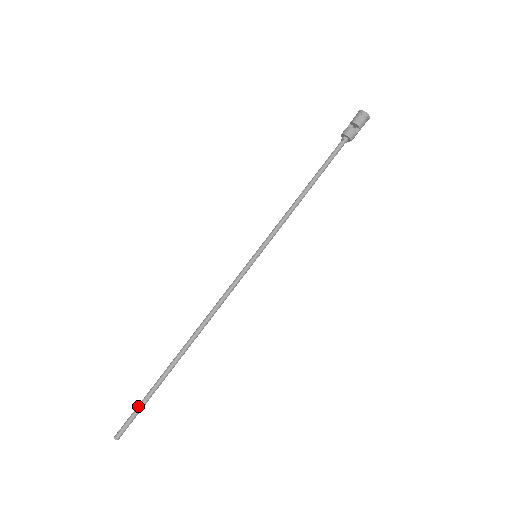
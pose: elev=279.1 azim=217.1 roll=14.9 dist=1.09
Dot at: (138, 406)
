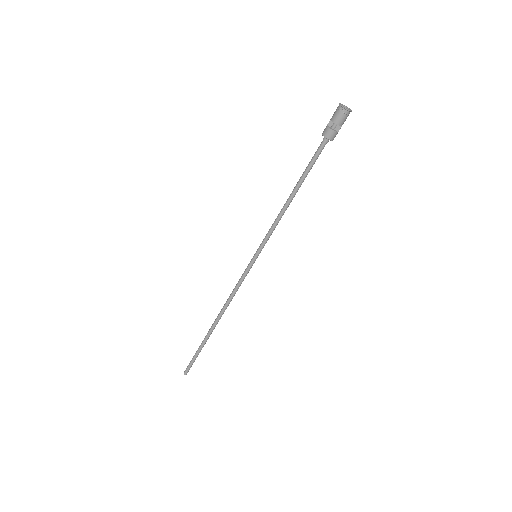
Dot at: (193, 357)
